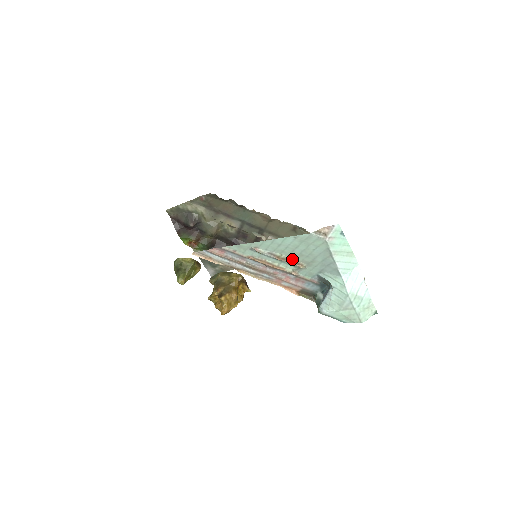
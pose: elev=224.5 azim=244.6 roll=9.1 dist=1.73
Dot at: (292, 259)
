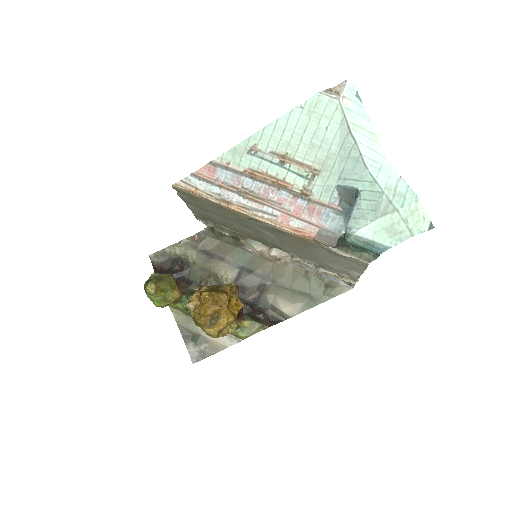
Dot at: (301, 160)
